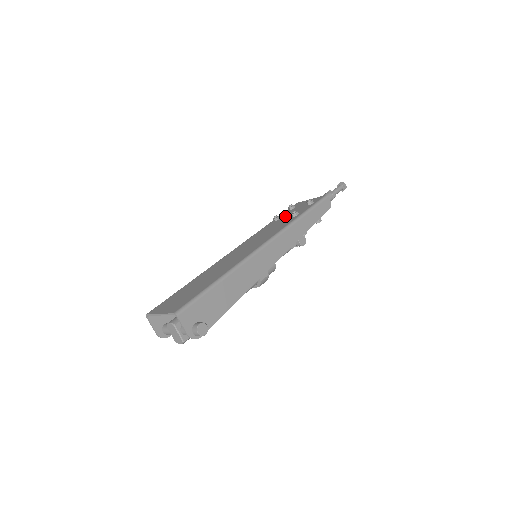
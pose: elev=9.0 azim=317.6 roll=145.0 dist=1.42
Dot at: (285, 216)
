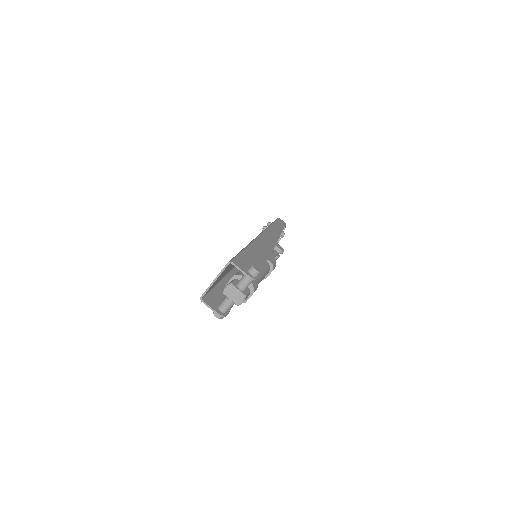
Dot at: occluded
